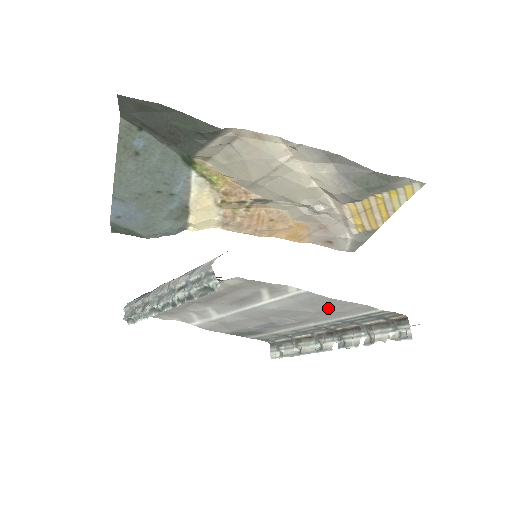
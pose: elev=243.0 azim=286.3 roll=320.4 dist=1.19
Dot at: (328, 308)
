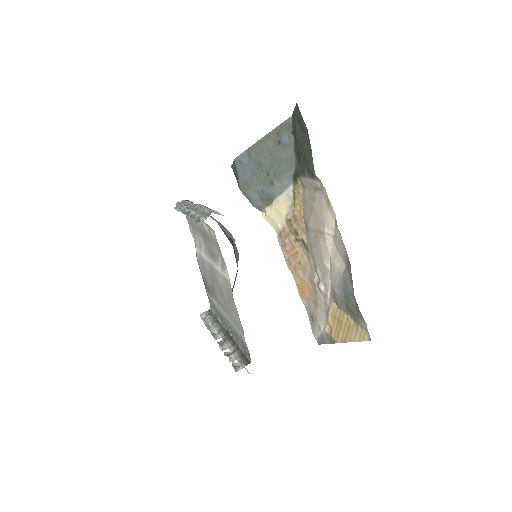
Dot at: (232, 308)
